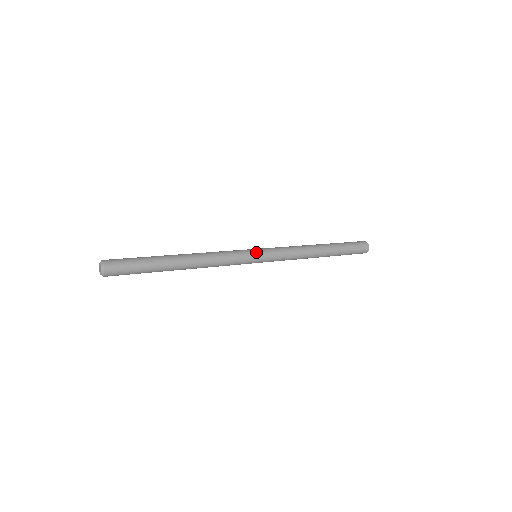
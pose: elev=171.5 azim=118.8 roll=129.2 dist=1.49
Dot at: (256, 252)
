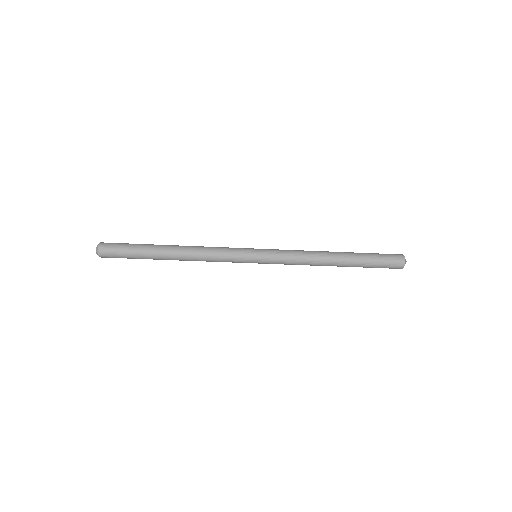
Dot at: (253, 249)
